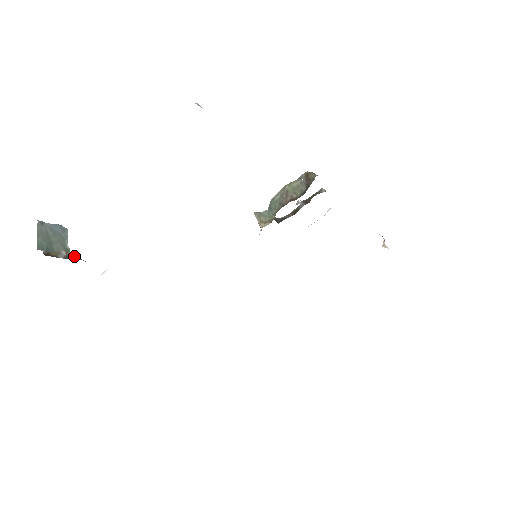
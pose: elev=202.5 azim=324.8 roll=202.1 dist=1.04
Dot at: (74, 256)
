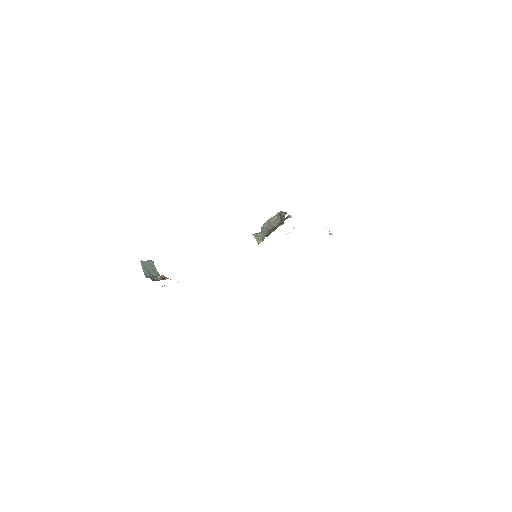
Dot at: (164, 278)
